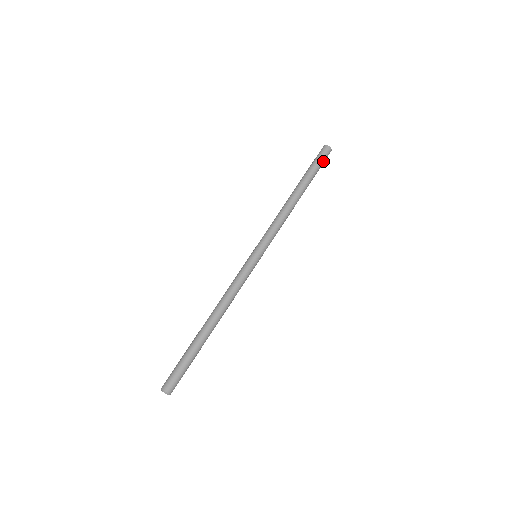
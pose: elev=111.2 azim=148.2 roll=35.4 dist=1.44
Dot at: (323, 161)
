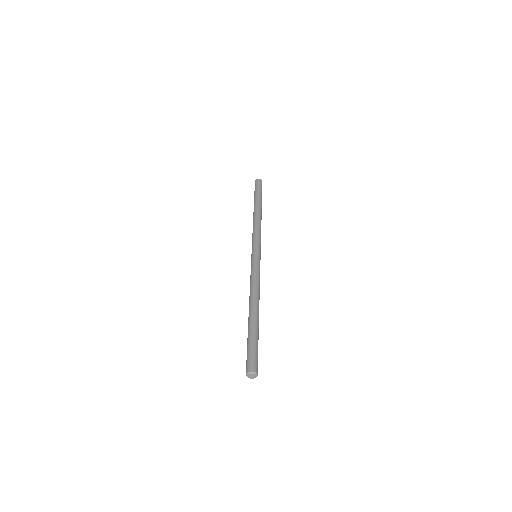
Dot at: (260, 187)
